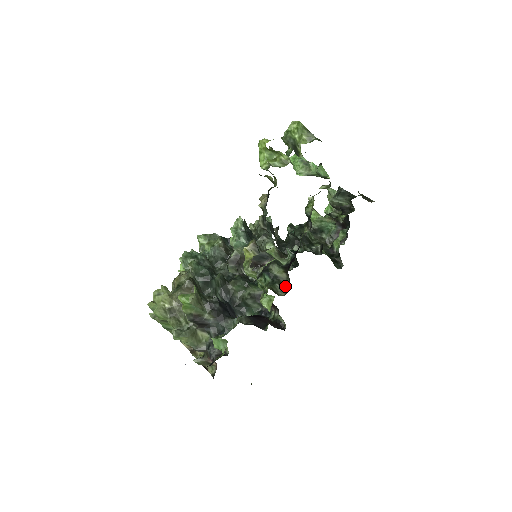
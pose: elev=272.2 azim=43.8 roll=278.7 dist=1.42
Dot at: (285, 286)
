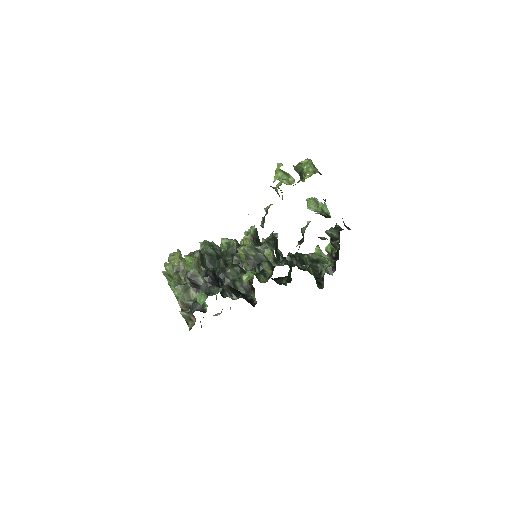
Dot at: occluded
